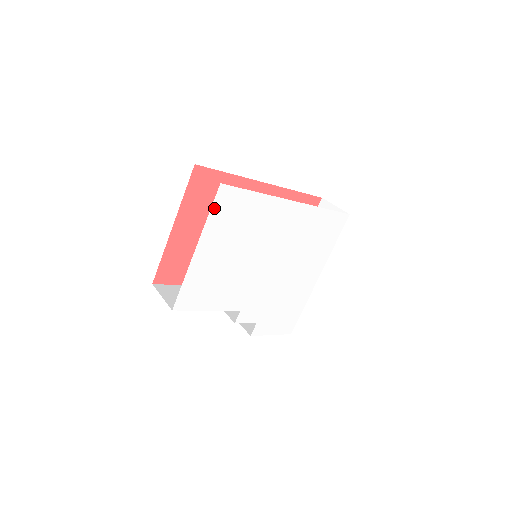
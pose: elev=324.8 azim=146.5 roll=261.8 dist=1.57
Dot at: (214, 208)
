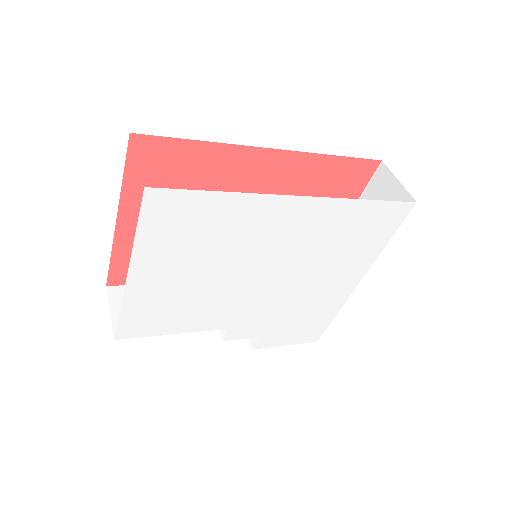
Dot at: (144, 222)
